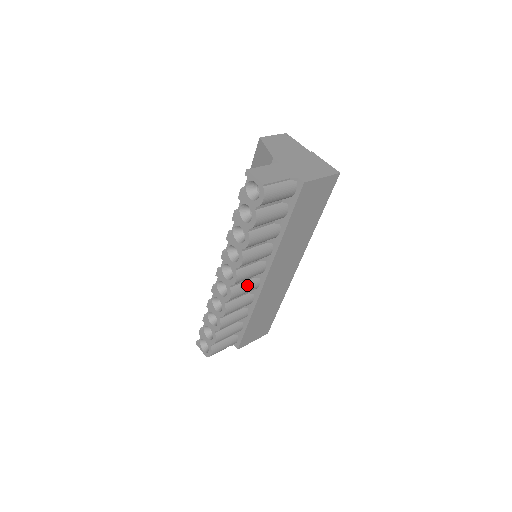
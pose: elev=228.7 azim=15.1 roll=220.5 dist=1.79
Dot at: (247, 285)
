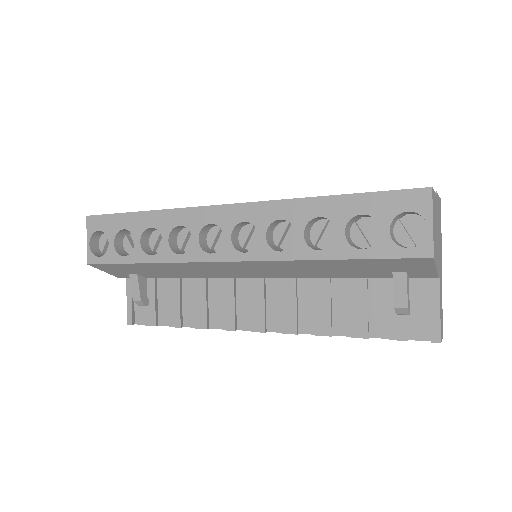
Dot at: occluded
